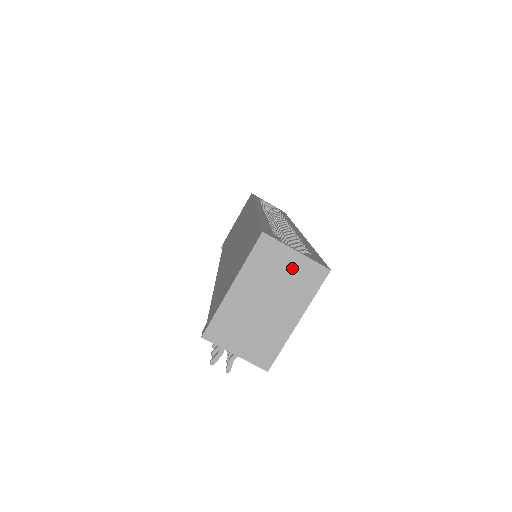
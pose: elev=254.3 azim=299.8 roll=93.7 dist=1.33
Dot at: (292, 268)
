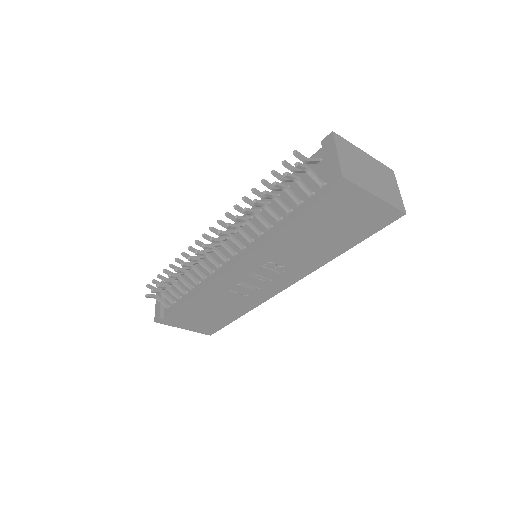
Dot at: (393, 189)
